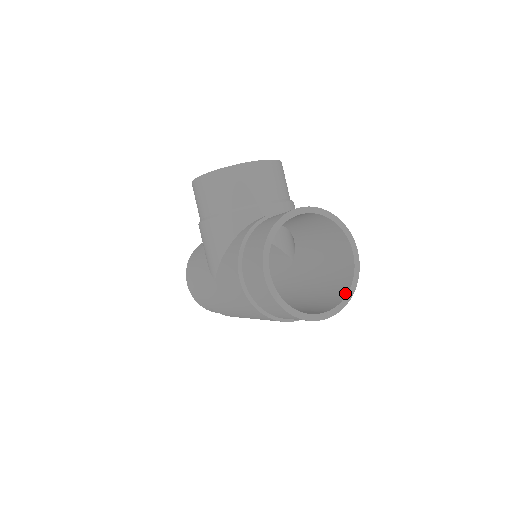
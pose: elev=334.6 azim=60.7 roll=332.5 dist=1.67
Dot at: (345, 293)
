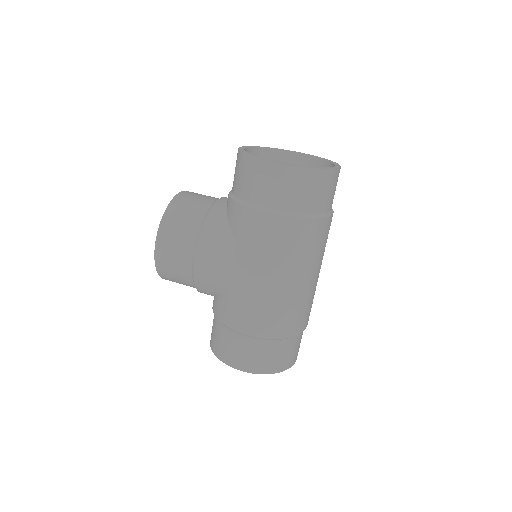
Dot at: (327, 164)
